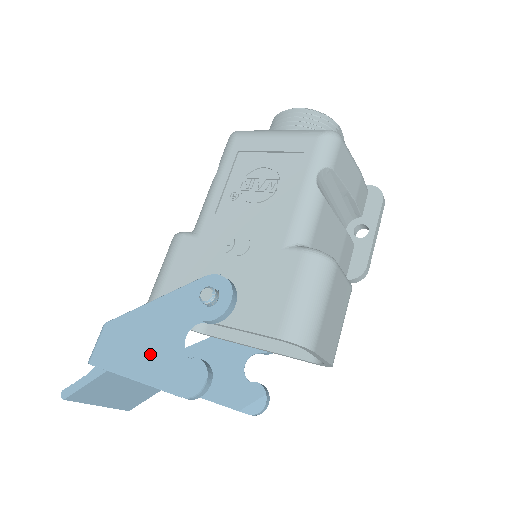
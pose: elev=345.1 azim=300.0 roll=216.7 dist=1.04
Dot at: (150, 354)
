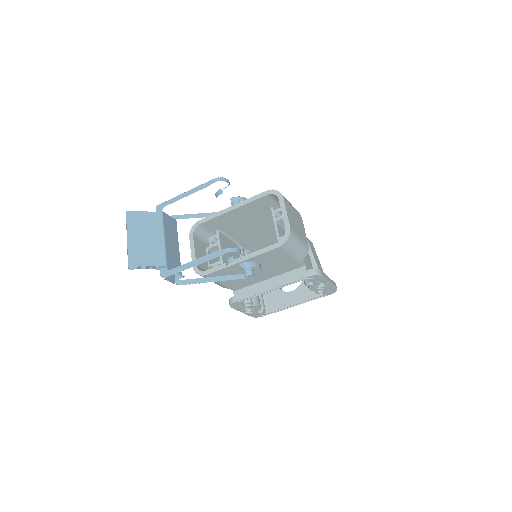
Dot at: occluded
